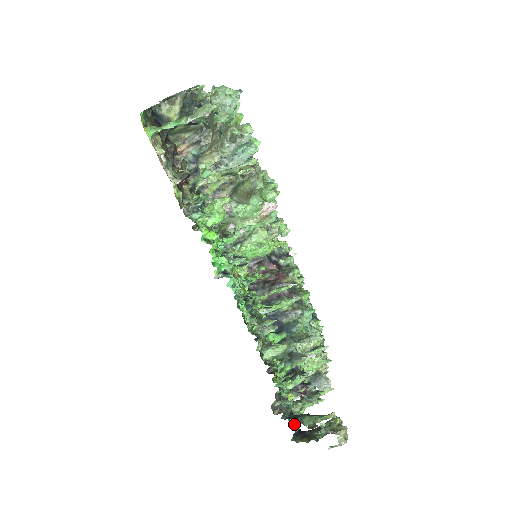
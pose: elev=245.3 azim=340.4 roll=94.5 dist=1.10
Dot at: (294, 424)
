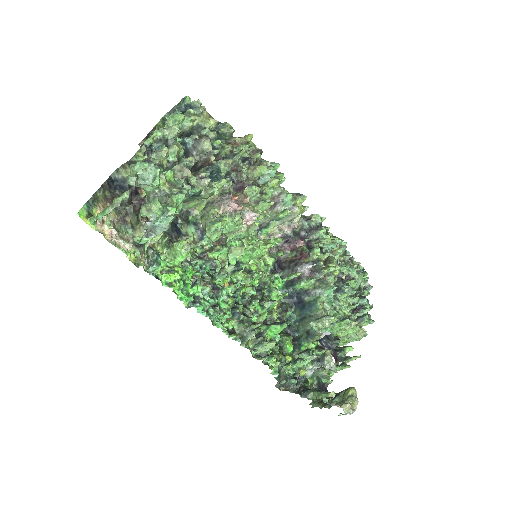
Dot at: occluded
